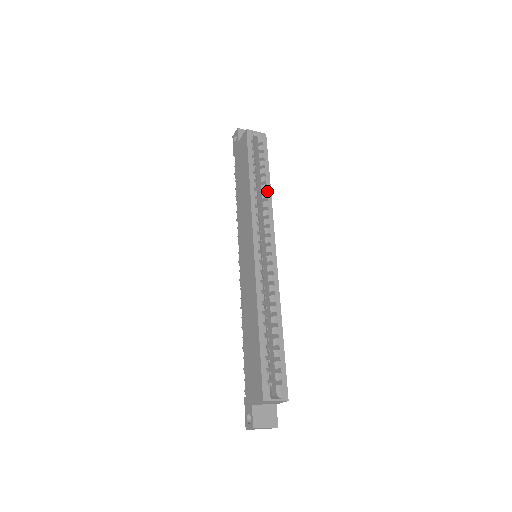
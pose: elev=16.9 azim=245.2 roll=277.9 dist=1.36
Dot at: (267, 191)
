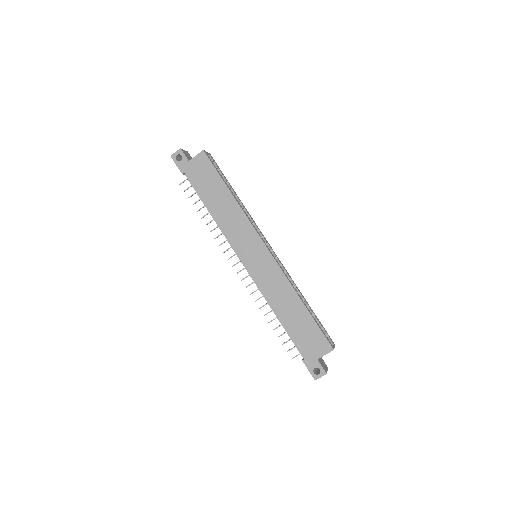
Dot at: (241, 202)
